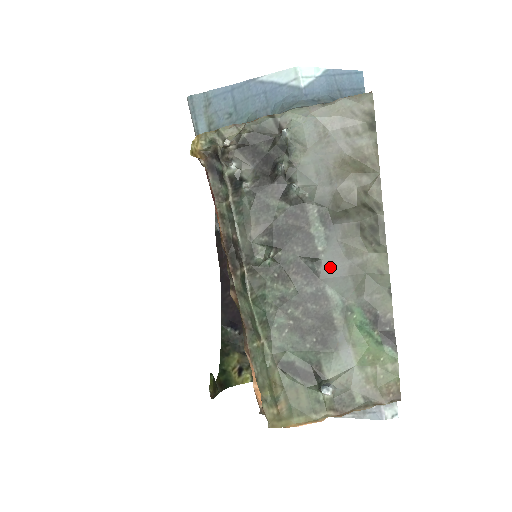
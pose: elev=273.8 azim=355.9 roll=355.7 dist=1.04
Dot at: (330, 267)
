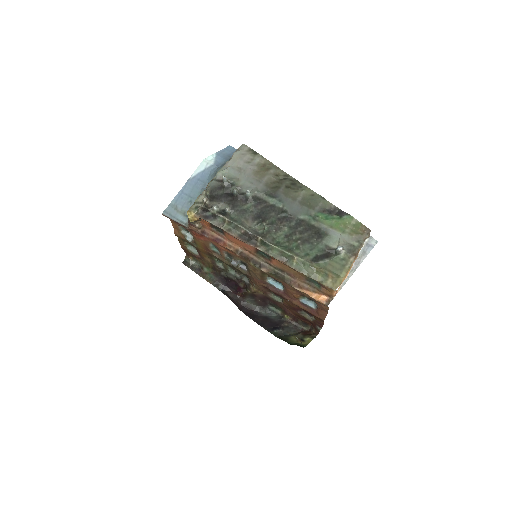
Dot at: (292, 209)
